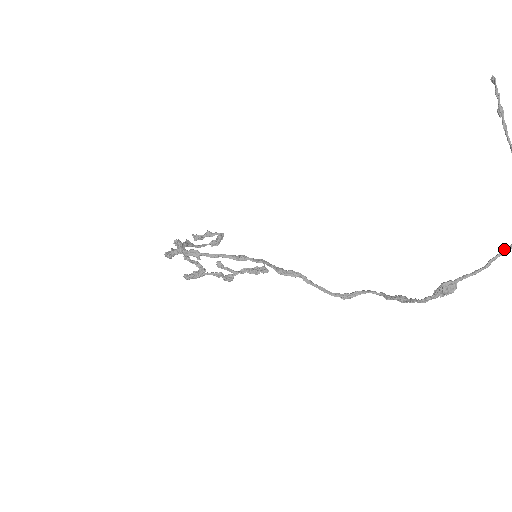
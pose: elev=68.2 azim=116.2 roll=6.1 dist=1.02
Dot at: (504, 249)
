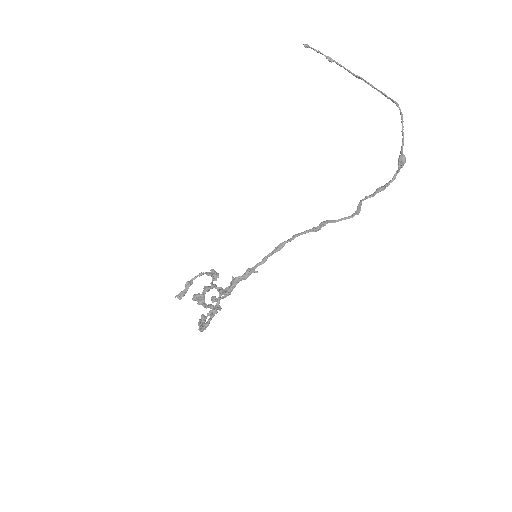
Dot at: (402, 123)
